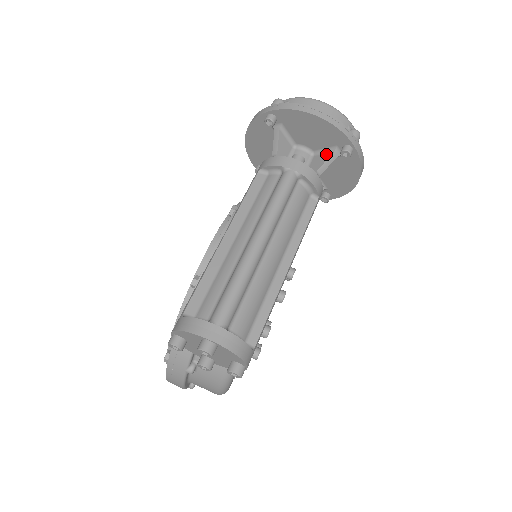
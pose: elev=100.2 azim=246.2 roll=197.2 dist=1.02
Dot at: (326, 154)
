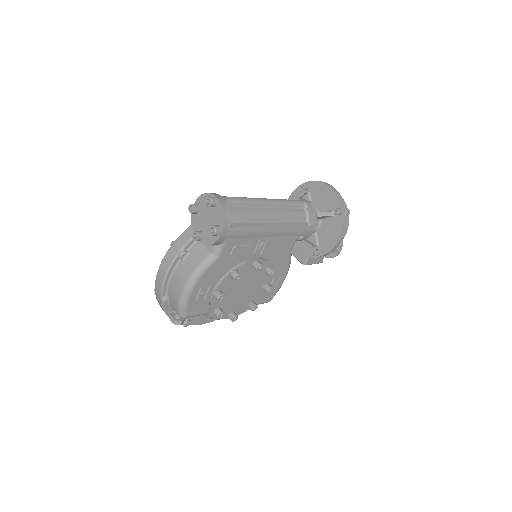
Dot at: (326, 212)
